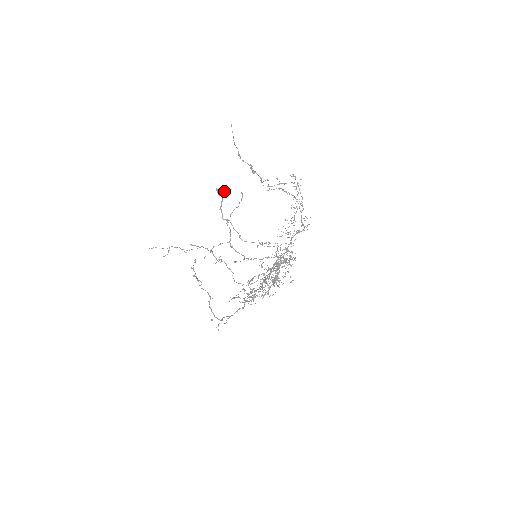
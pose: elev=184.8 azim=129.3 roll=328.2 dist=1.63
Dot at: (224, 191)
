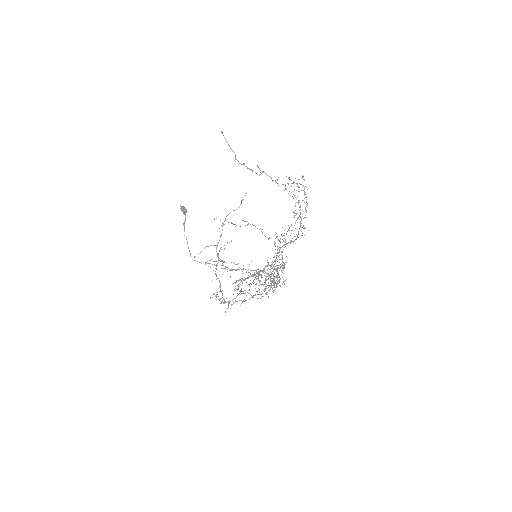
Dot at: (185, 210)
